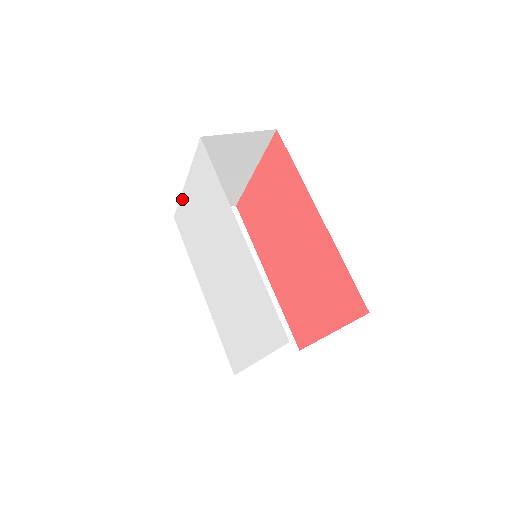
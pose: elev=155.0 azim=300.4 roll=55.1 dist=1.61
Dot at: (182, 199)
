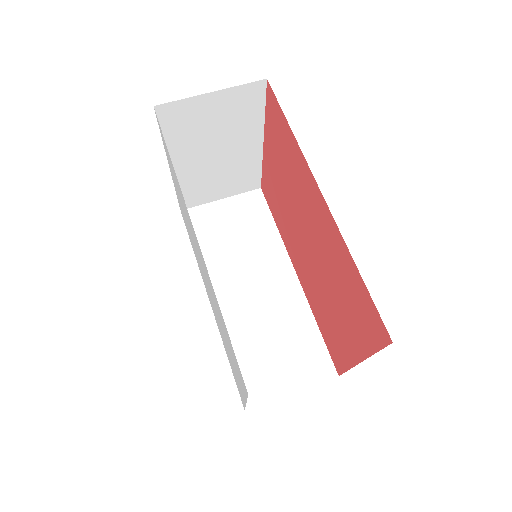
Dot at: (175, 189)
